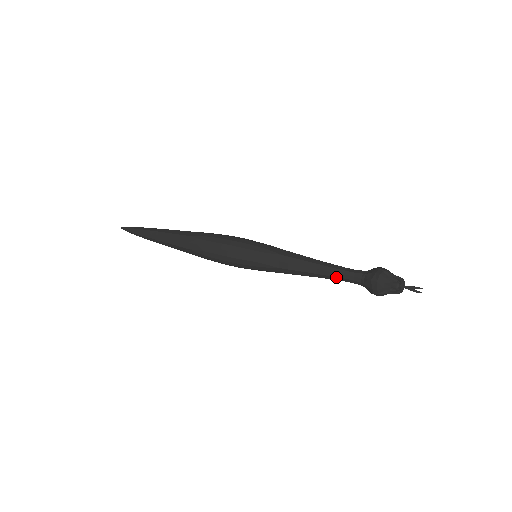
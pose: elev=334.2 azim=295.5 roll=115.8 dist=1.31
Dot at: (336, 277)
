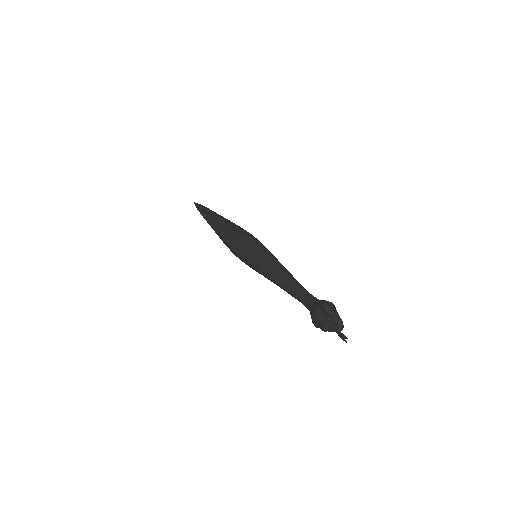
Dot at: (295, 298)
